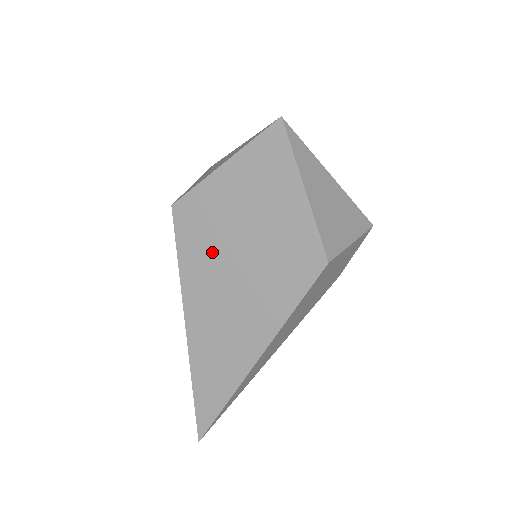
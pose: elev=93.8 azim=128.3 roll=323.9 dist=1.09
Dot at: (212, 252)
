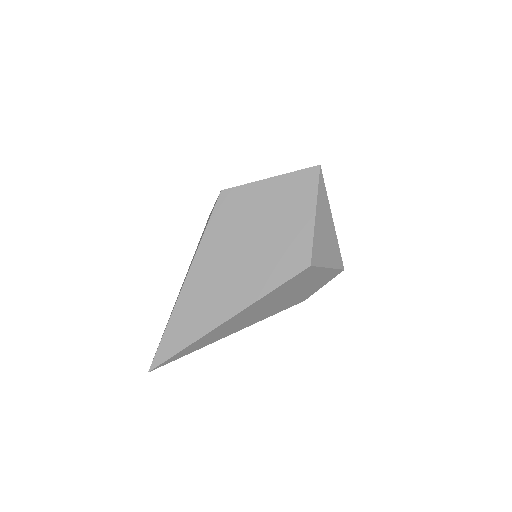
Dot at: (234, 231)
